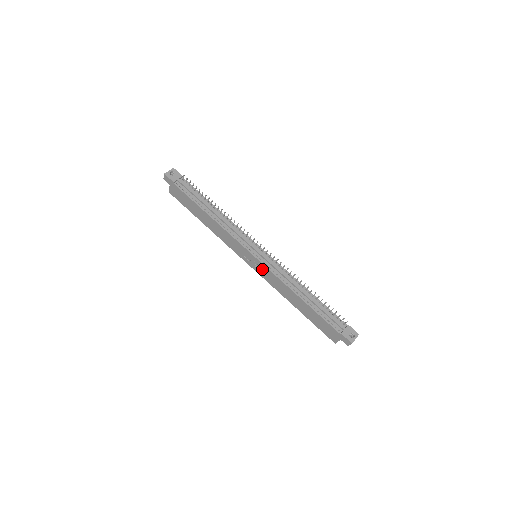
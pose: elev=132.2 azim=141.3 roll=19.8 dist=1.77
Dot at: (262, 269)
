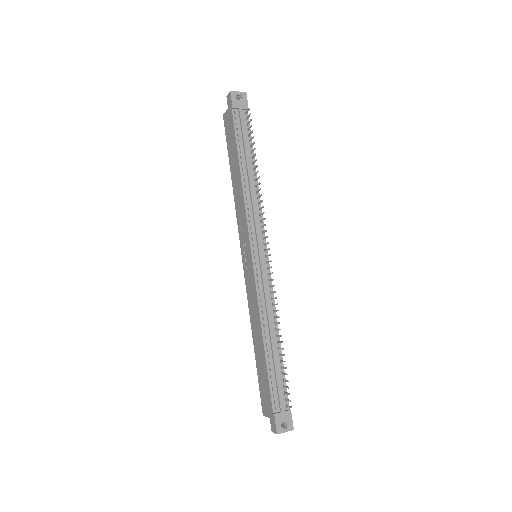
Dot at: (250, 275)
